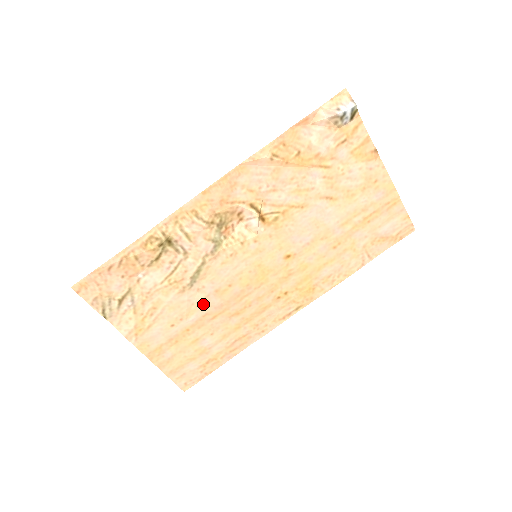
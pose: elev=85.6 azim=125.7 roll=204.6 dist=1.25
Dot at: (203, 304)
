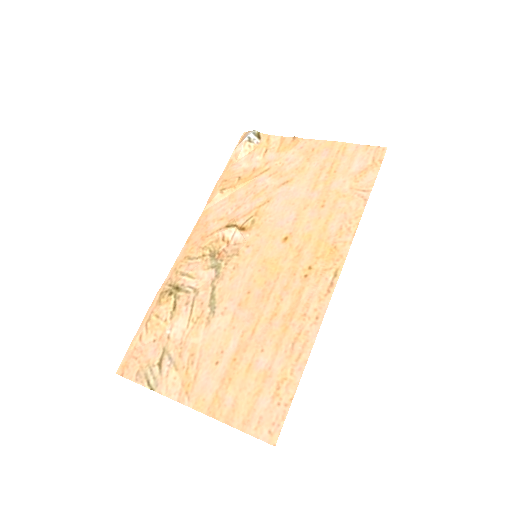
Dot at: (234, 324)
